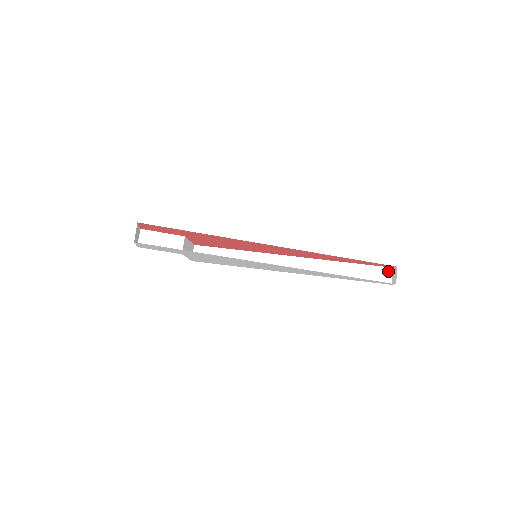
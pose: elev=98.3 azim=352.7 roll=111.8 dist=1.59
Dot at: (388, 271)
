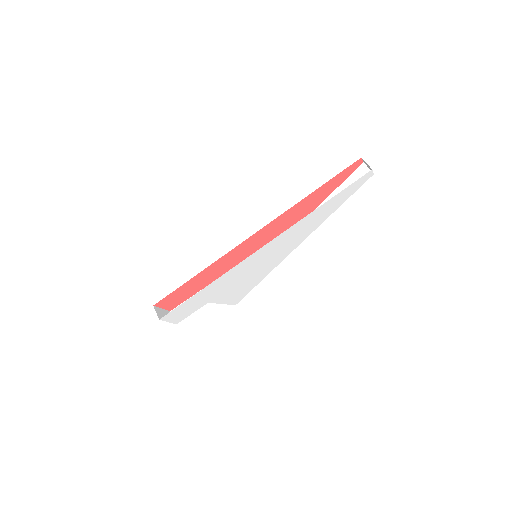
Dot at: (362, 168)
